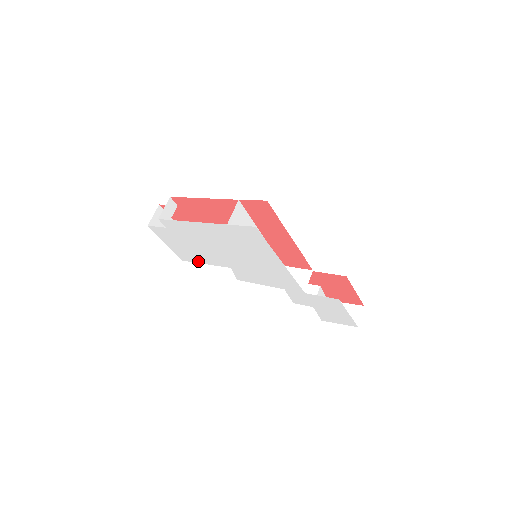
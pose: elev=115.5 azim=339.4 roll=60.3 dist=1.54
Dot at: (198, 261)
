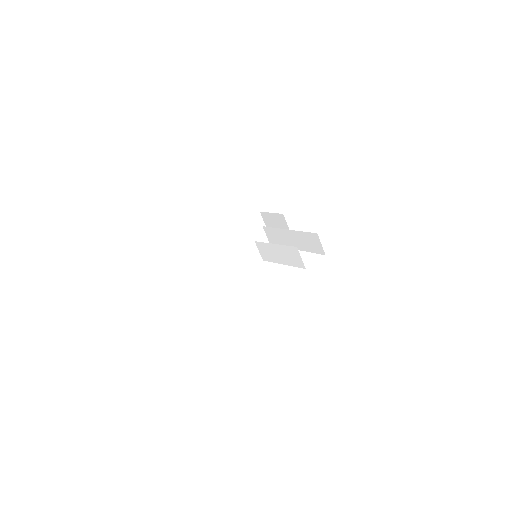
Dot at: occluded
